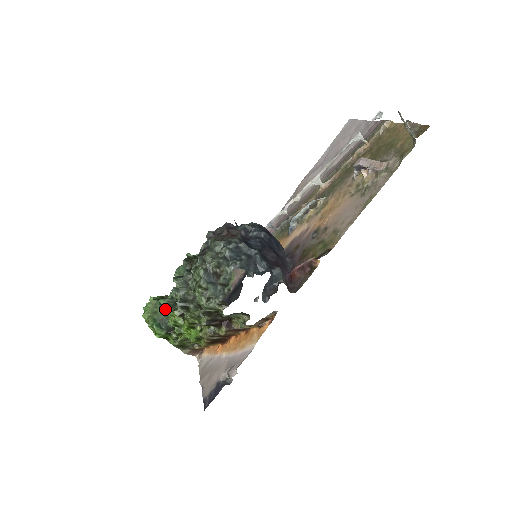
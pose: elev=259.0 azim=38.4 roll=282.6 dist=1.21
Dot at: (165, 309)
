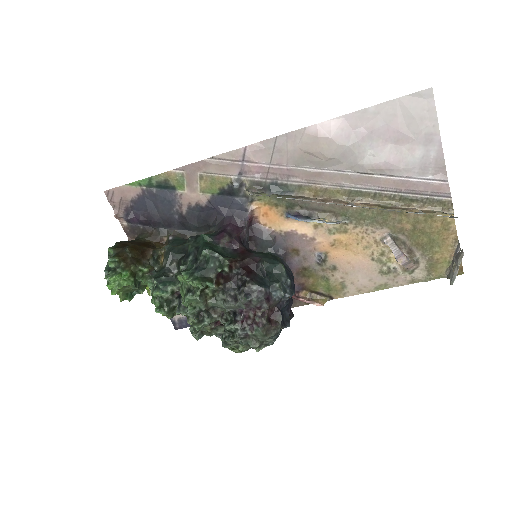
Dot at: occluded
